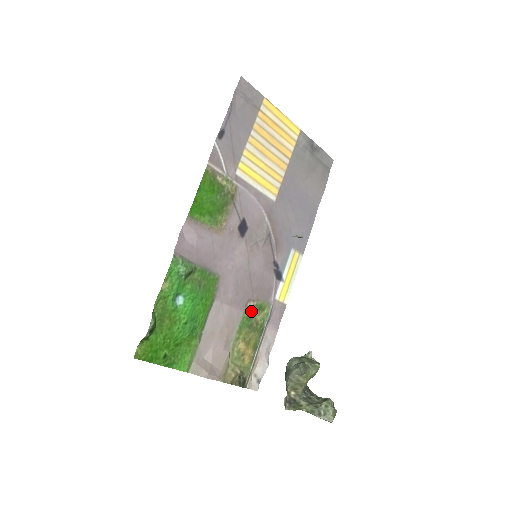
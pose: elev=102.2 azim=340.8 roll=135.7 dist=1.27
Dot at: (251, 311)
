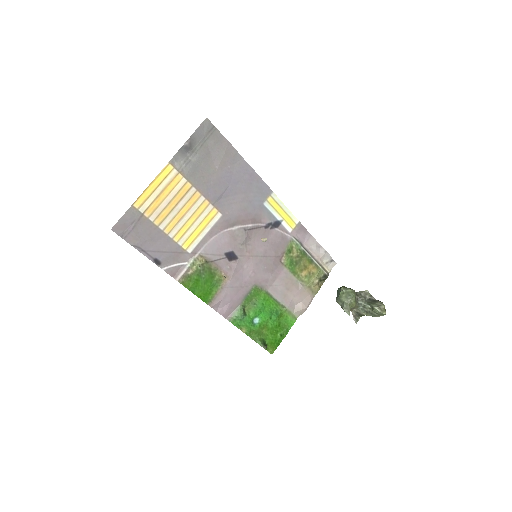
Dot at: (288, 260)
